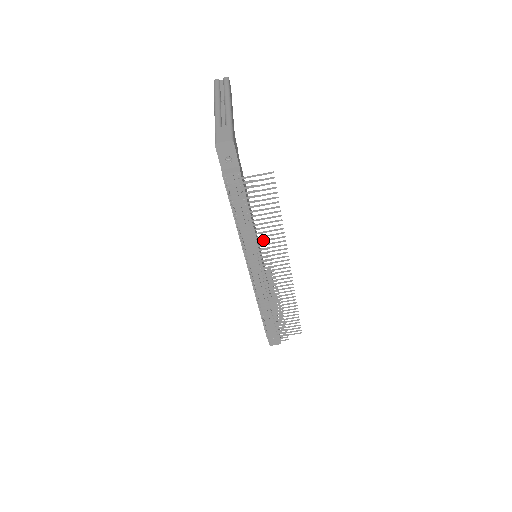
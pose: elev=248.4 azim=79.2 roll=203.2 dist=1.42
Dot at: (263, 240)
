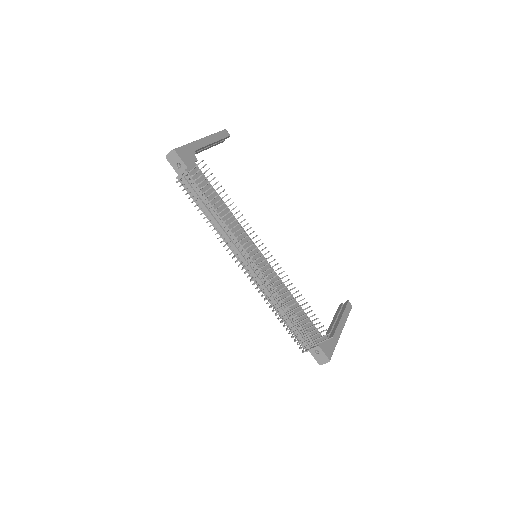
Dot at: (227, 226)
